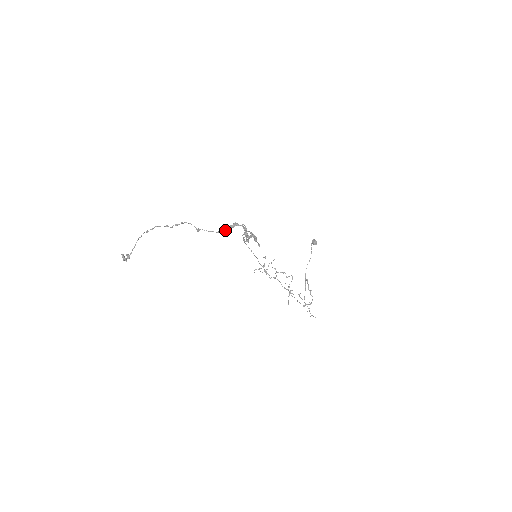
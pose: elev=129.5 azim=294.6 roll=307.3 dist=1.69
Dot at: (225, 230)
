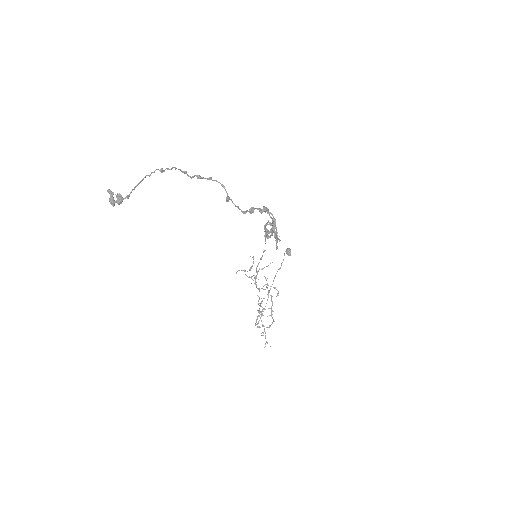
Dot at: (252, 212)
